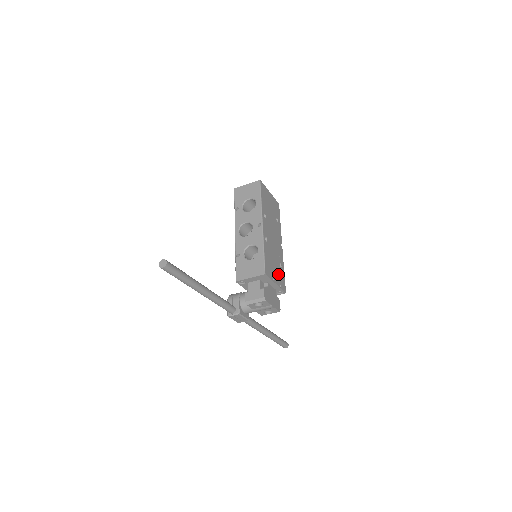
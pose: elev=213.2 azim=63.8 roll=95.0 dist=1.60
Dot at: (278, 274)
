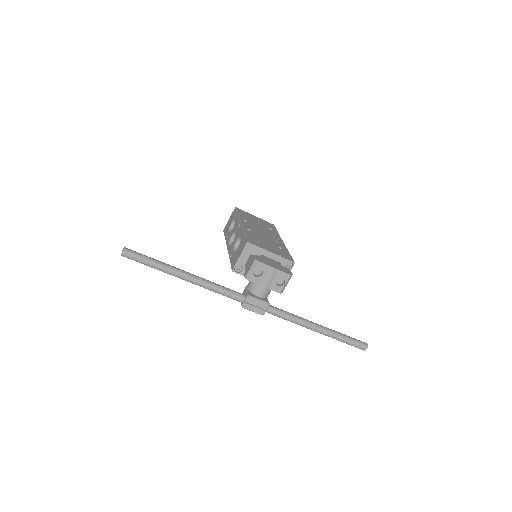
Dot at: (276, 250)
